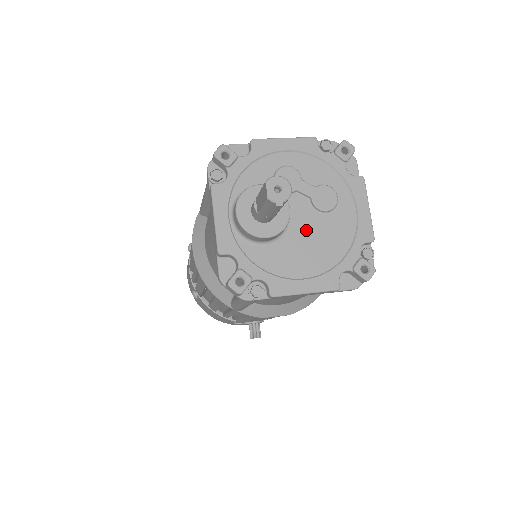
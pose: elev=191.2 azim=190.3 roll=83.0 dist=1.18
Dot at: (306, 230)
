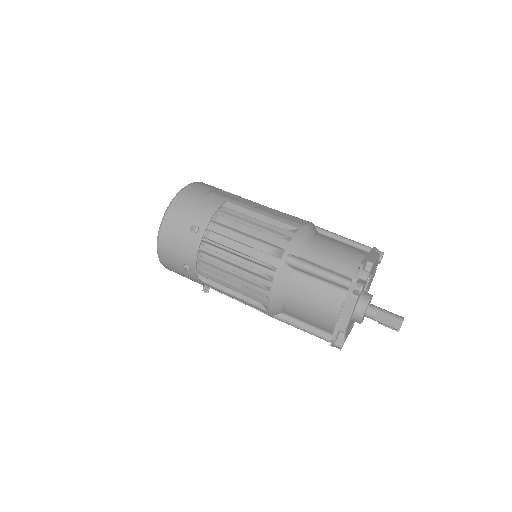
Dot at: occluded
